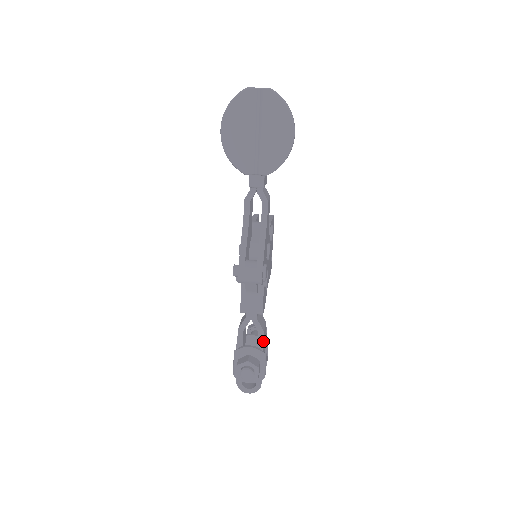
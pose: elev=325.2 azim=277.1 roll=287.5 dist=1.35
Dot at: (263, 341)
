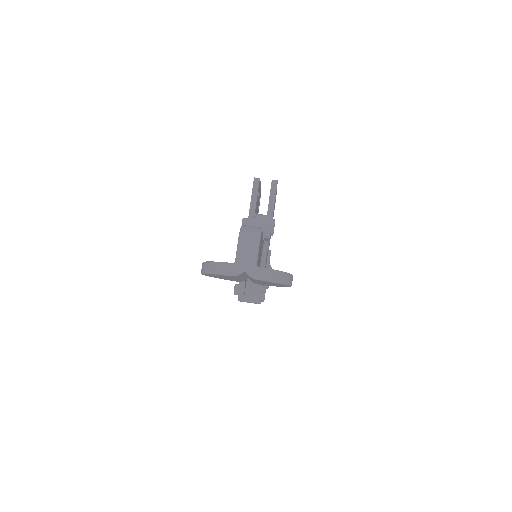
Dot at: occluded
